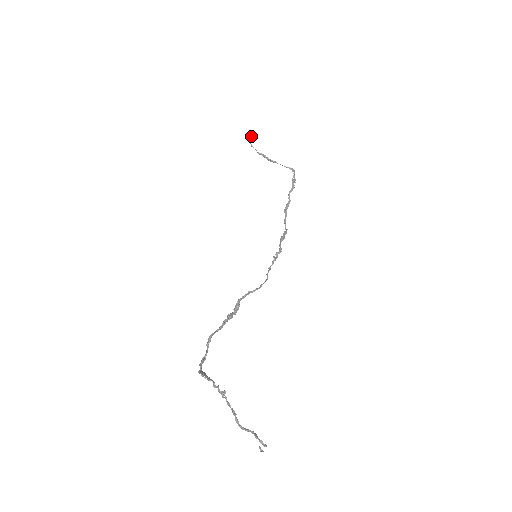
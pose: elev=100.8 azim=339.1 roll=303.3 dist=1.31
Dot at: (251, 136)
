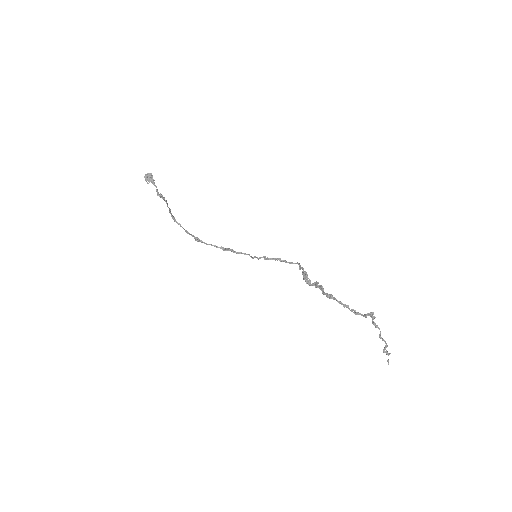
Dot at: (151, 177)
